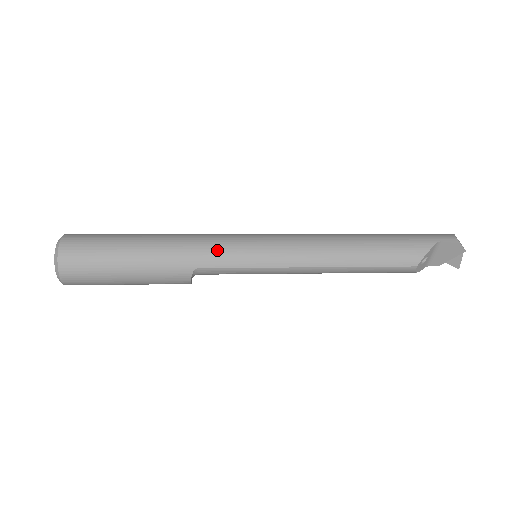
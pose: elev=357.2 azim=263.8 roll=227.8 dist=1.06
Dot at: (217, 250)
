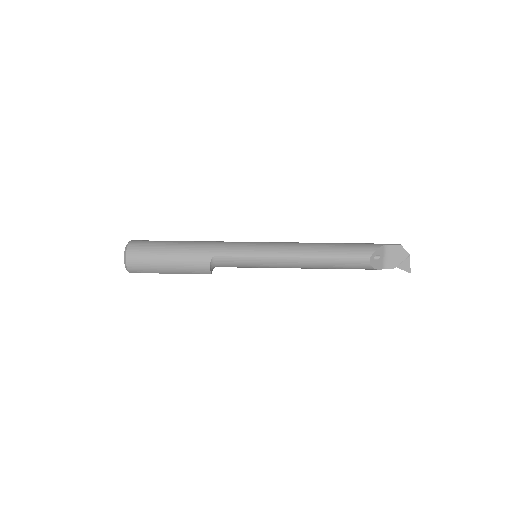
Dot at: (228, 246)
